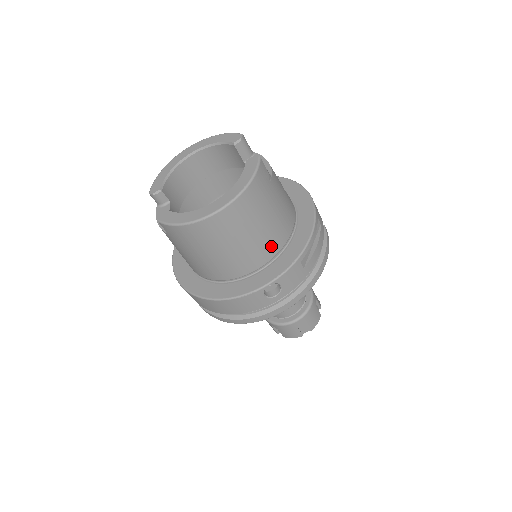
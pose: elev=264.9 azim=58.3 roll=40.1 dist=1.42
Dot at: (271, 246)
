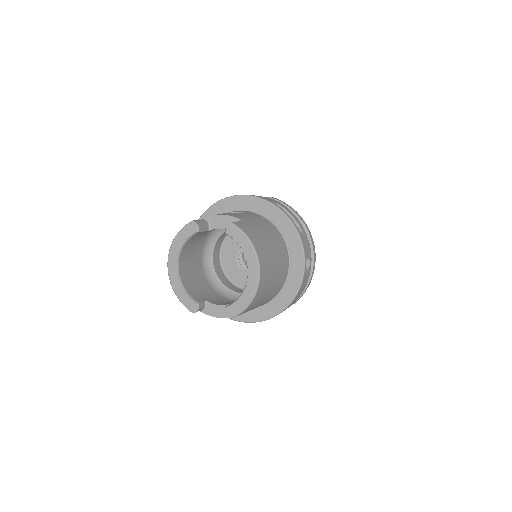
Dot at: (282, 248)
